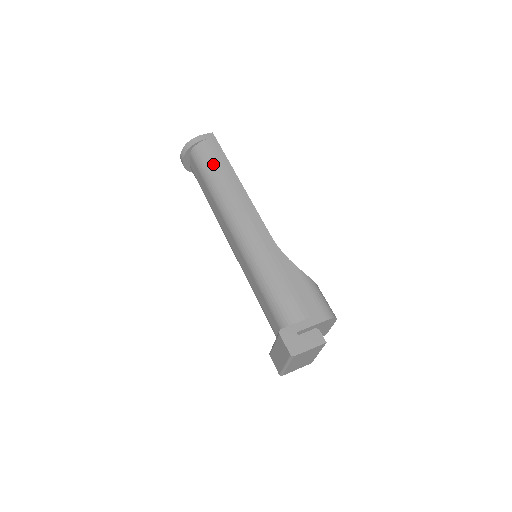
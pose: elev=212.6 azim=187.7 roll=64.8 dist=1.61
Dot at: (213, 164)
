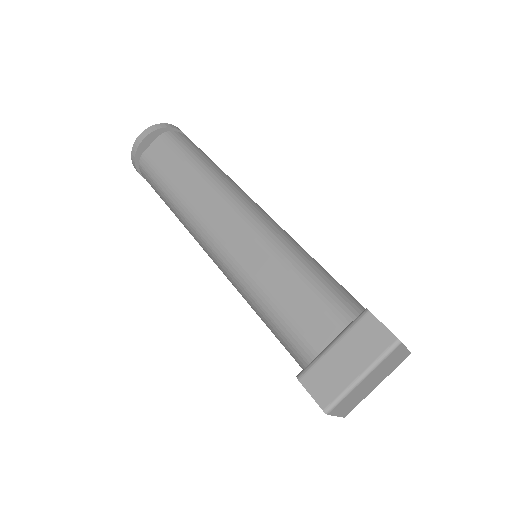
Dot at: (200, 152)
